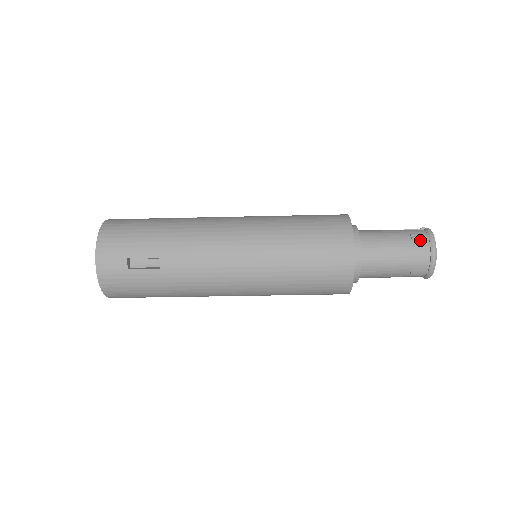
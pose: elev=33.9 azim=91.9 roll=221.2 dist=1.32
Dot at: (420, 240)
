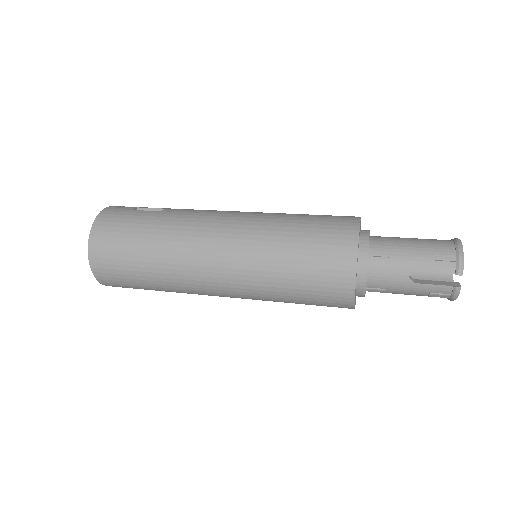
Dot at: occluded
